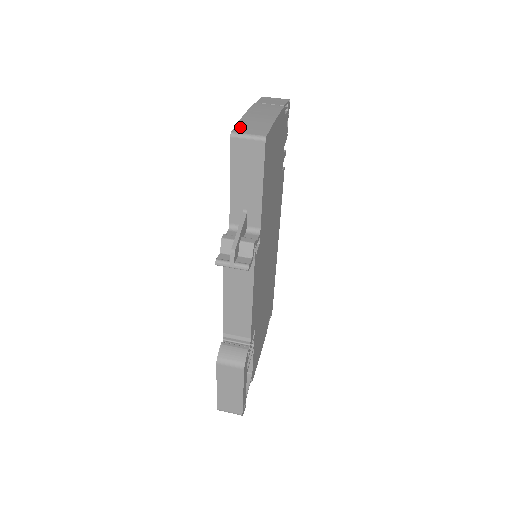
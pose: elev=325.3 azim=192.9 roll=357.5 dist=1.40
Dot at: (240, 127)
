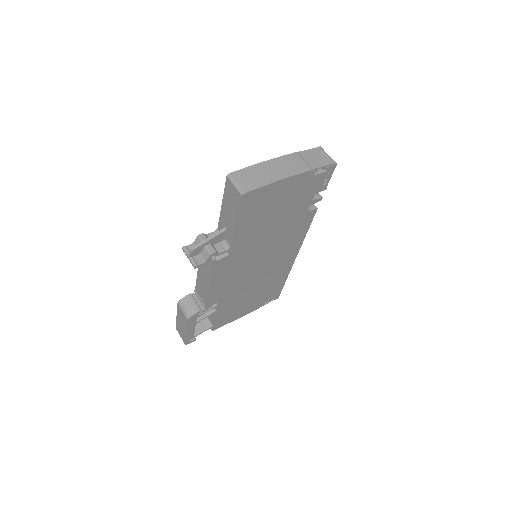
Dot at: (241, 173)
